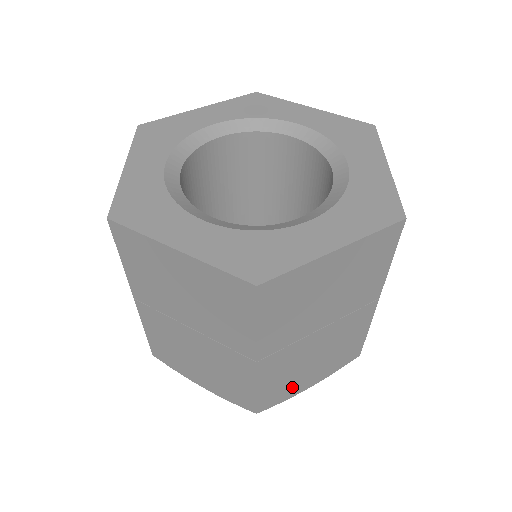
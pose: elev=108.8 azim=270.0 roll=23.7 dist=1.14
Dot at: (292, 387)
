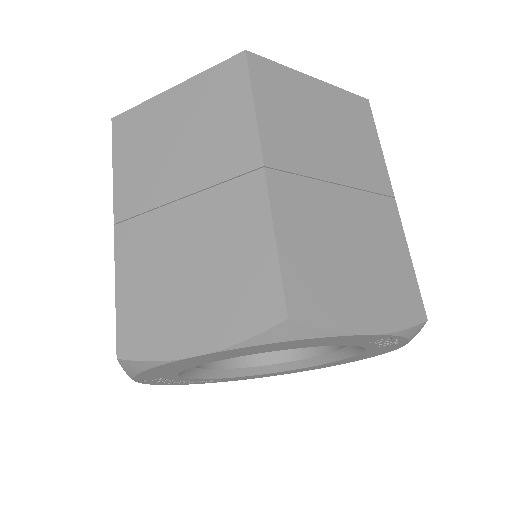
Dot at: (335, 297)
